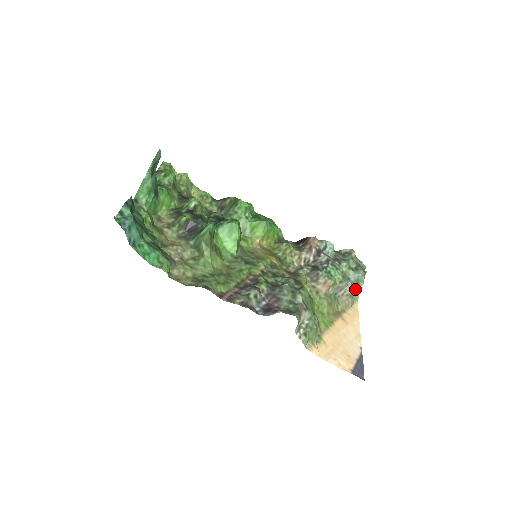
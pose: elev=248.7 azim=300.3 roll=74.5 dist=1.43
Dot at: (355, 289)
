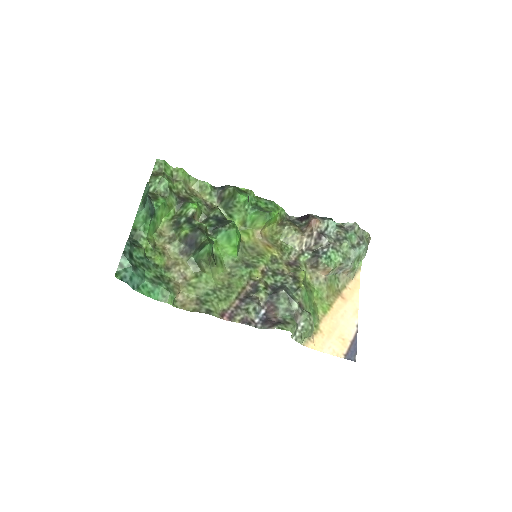
Dot at: (356, 264)
